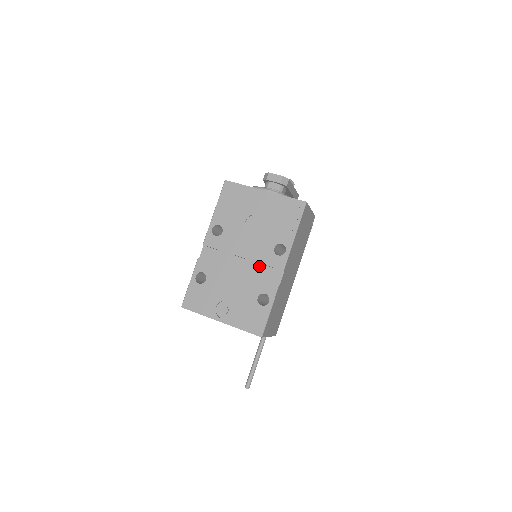
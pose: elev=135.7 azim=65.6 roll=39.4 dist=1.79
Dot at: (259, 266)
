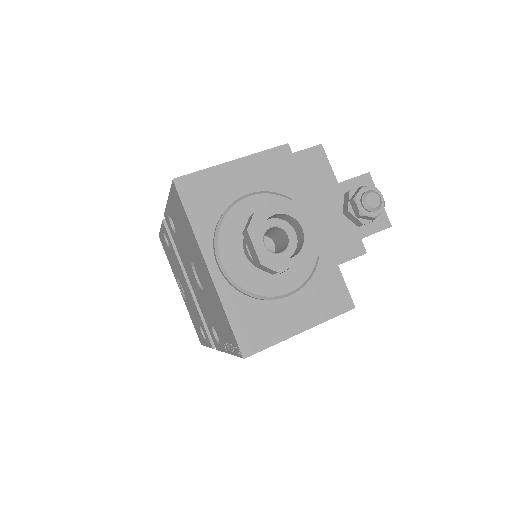
Dot at: occluded
